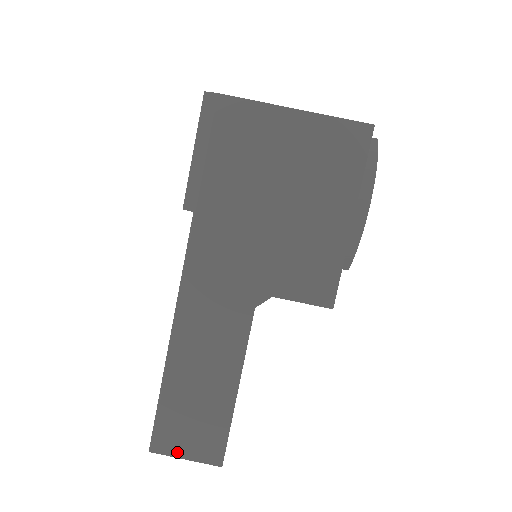
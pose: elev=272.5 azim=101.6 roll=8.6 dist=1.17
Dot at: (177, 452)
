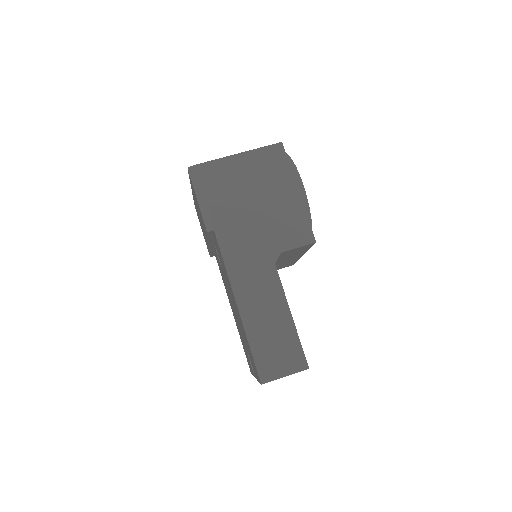
Dot at: (278, 375)
